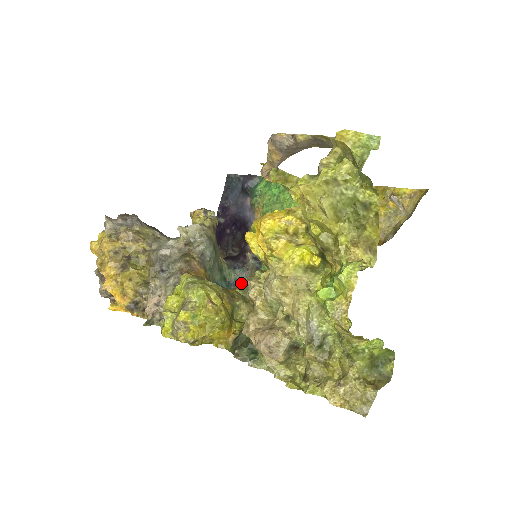
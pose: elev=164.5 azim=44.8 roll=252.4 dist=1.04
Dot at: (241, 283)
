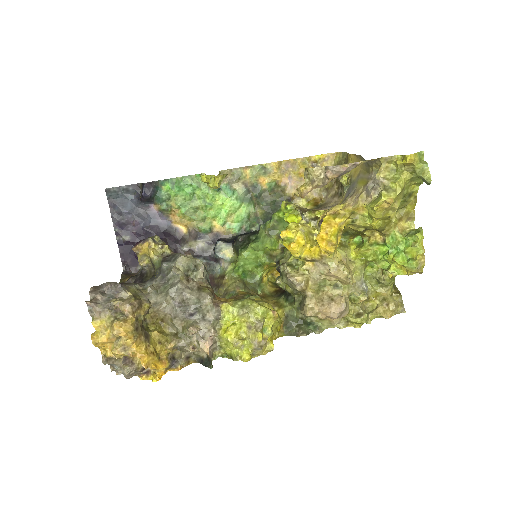
Dot at: (229, 283)
